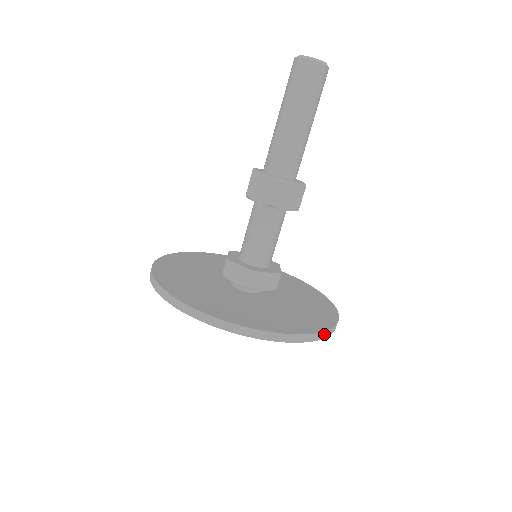
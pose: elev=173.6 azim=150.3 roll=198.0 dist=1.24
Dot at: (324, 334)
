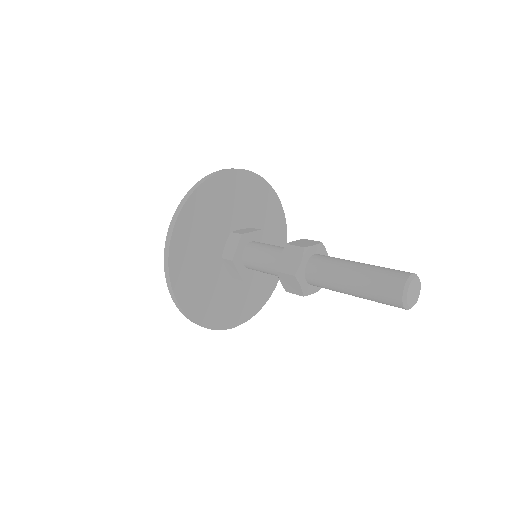
Dot at: (255, 313)
